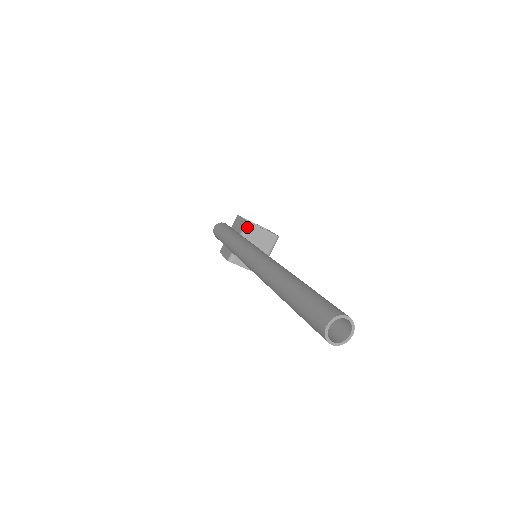
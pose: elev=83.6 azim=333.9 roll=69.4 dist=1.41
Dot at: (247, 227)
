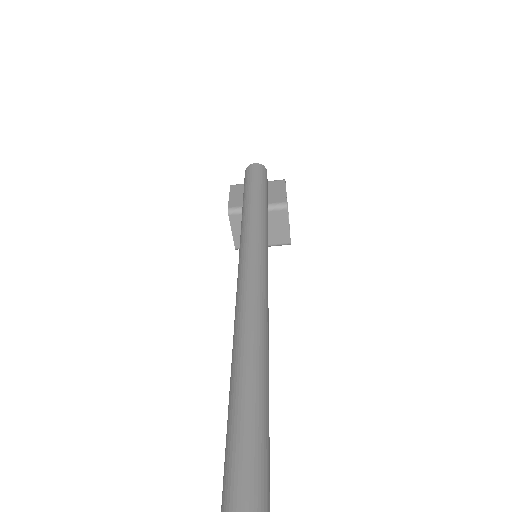
Dot at: (280, 208)
